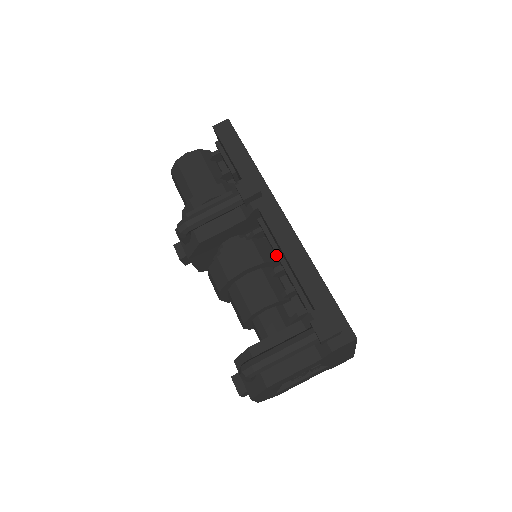
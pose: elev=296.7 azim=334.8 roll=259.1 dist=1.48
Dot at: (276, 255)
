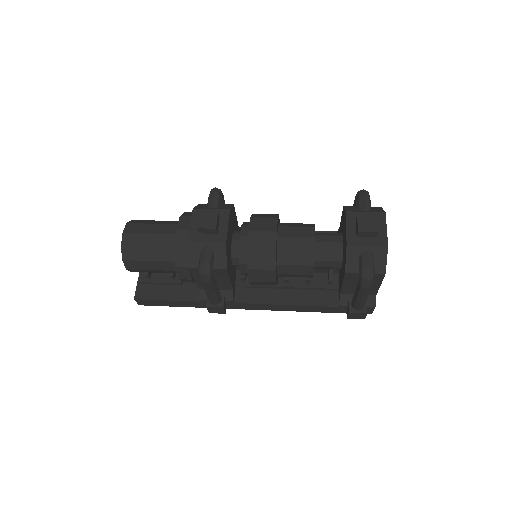
Dot at: occluded
